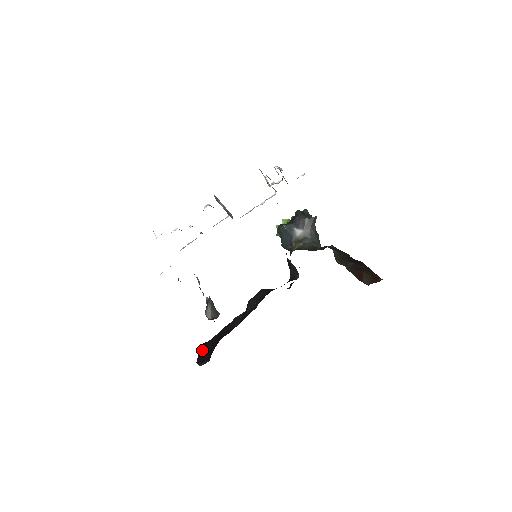
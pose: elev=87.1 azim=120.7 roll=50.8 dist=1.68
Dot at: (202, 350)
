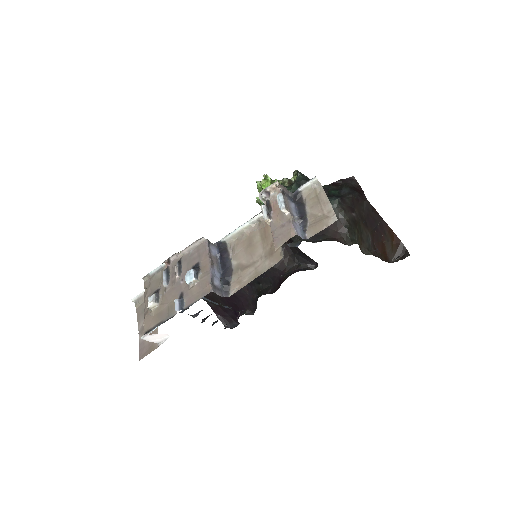
Dot at: (211, 303)
